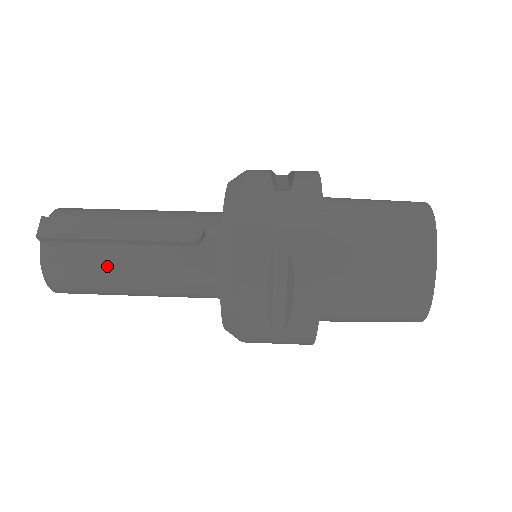
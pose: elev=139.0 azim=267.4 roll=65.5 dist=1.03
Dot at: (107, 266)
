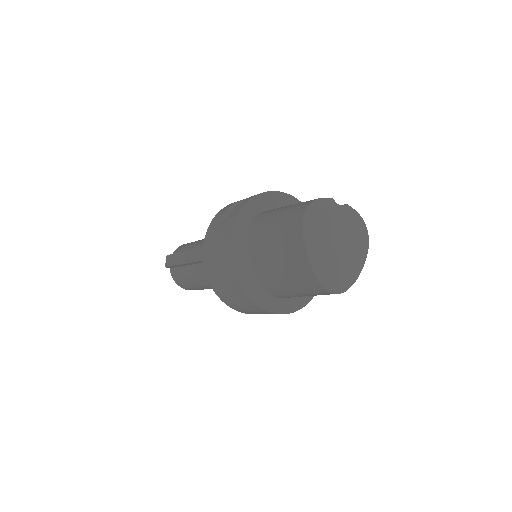
Dot at: (190, 277)
